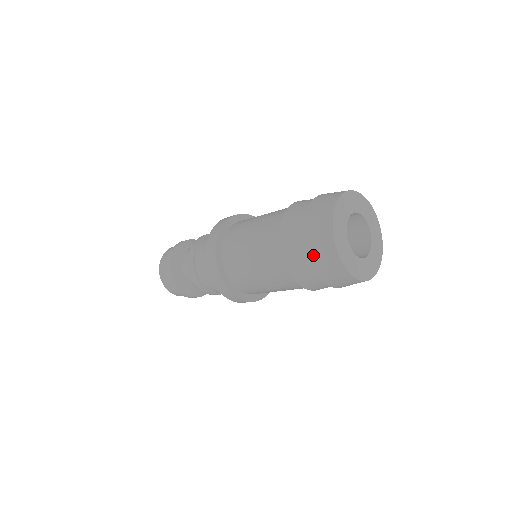
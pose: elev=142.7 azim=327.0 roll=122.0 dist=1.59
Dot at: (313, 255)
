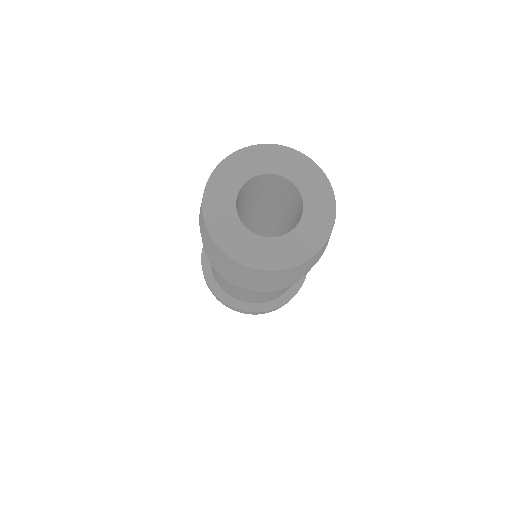
Dot at: occluded
